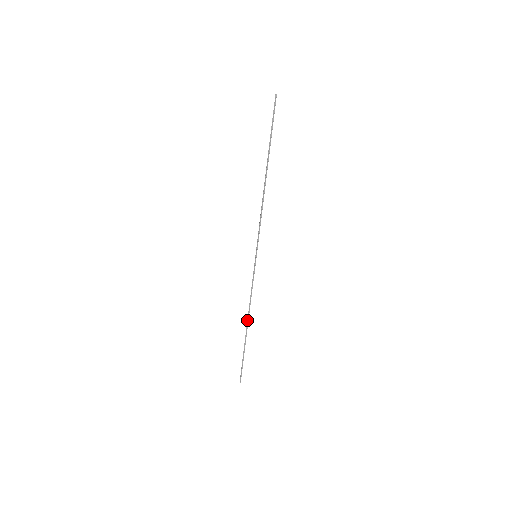
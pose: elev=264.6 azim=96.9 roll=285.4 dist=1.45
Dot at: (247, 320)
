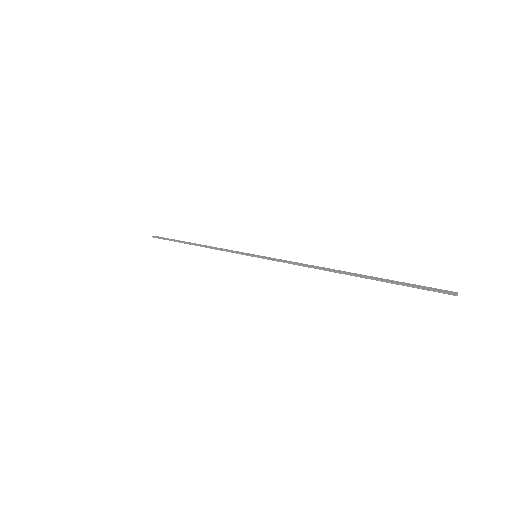
Dot at: (199, 245)
